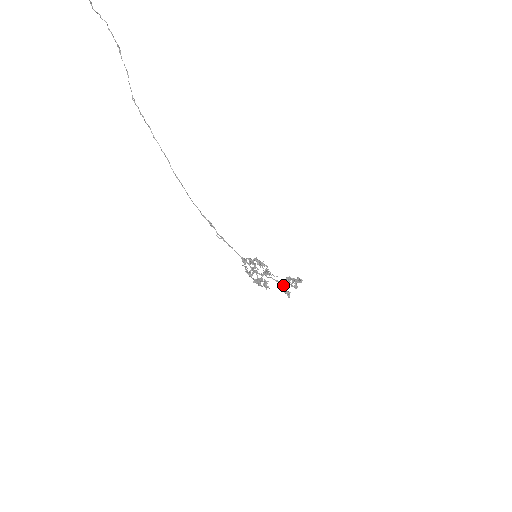
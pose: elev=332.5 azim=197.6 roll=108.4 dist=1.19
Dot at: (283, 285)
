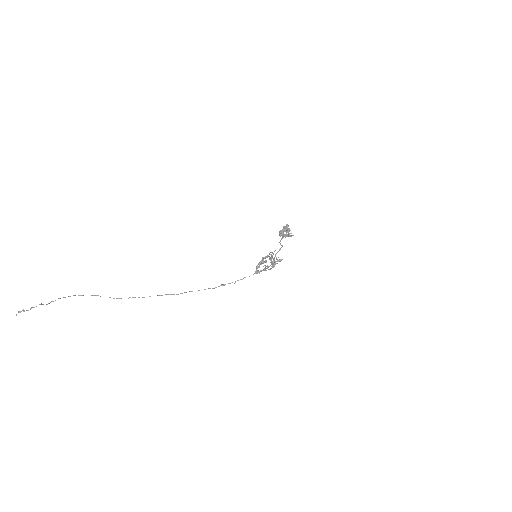
Dot at: occluded
